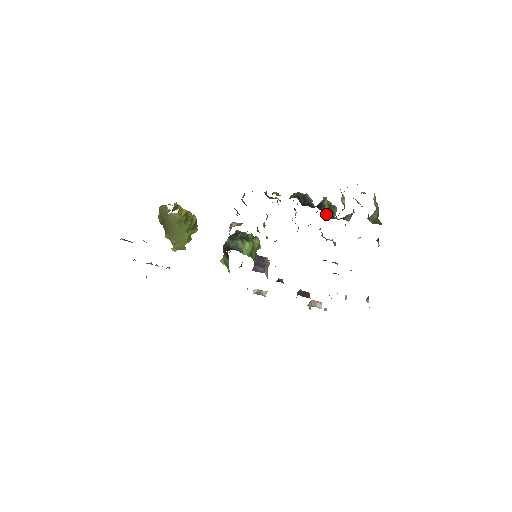
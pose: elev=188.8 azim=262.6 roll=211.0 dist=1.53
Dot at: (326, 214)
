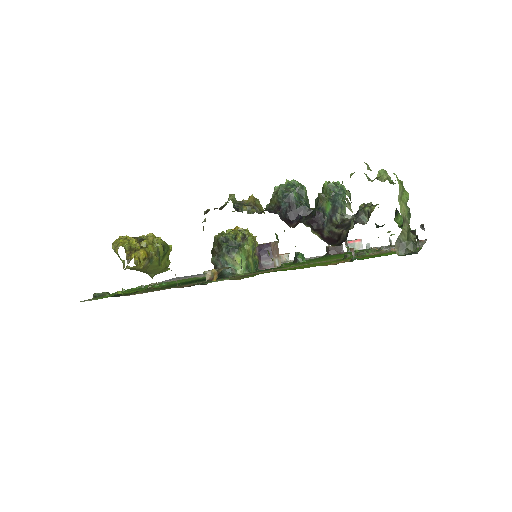
Dot at: (329, 221)
